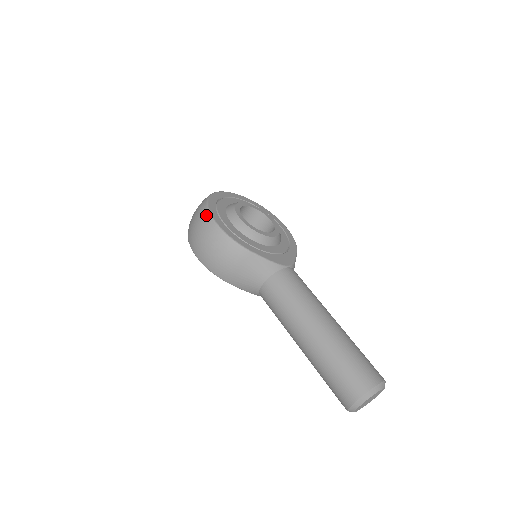
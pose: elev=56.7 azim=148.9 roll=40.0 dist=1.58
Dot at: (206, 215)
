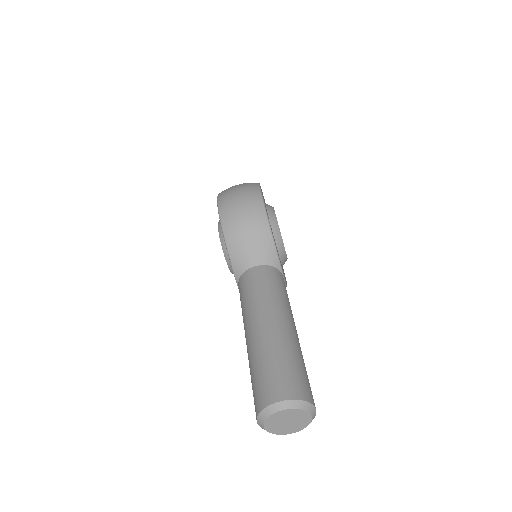
Dot at: (255, 184)
